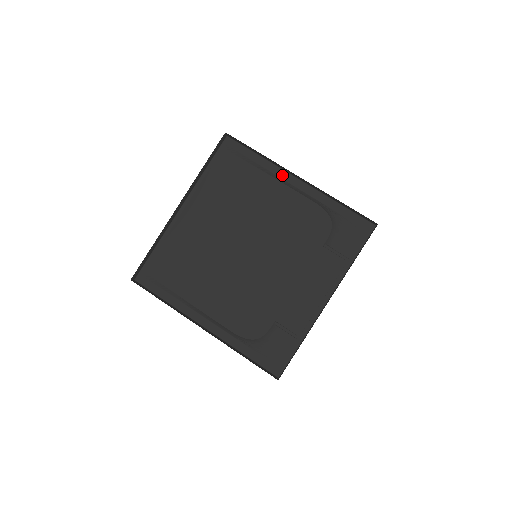
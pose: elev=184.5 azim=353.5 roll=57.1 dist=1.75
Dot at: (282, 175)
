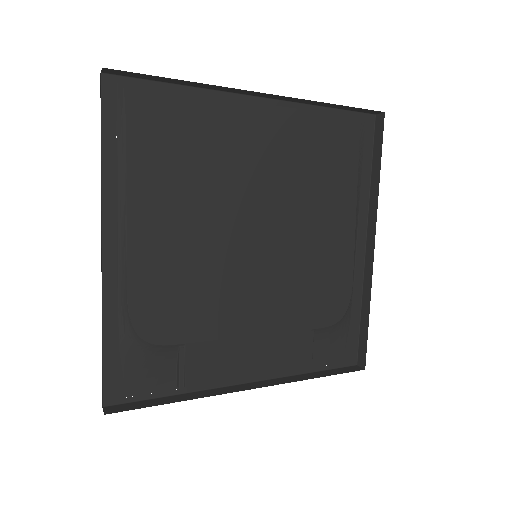
Dot at: (362, 219)
